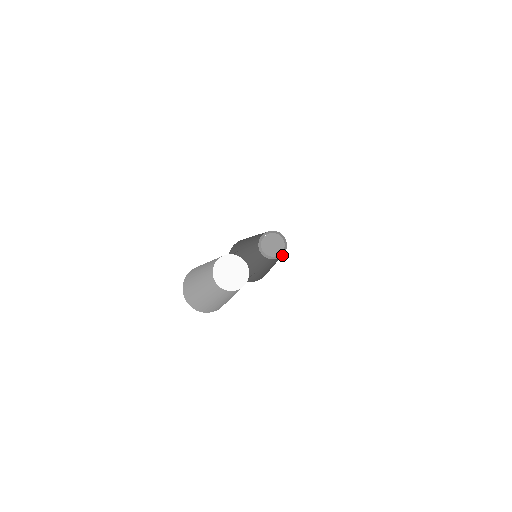
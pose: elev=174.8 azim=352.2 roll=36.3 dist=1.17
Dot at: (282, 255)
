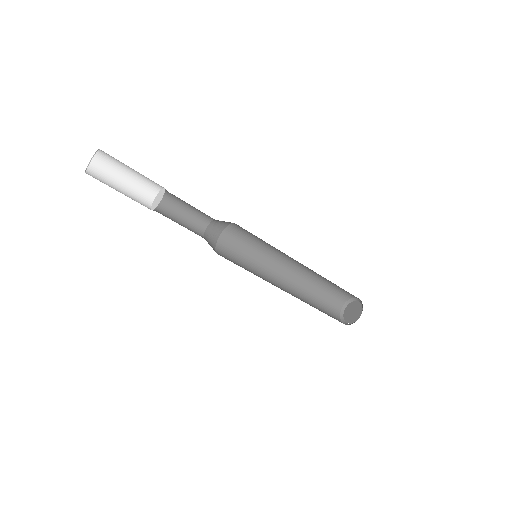
Dot at: occluded
